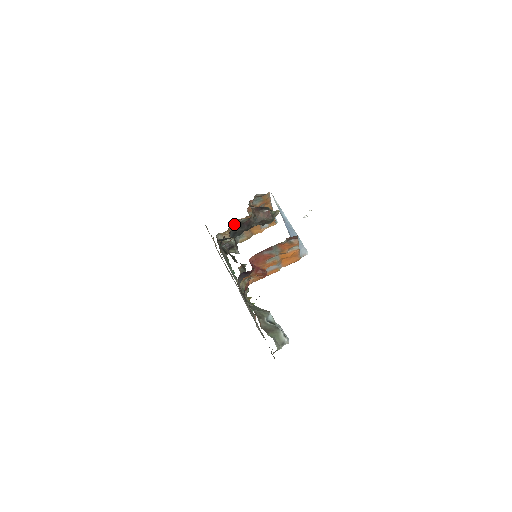
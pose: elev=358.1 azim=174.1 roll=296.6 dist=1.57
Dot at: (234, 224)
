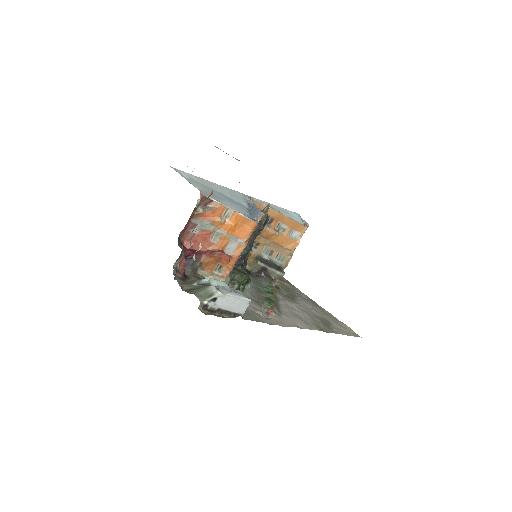
Dot at: (256, 249)
